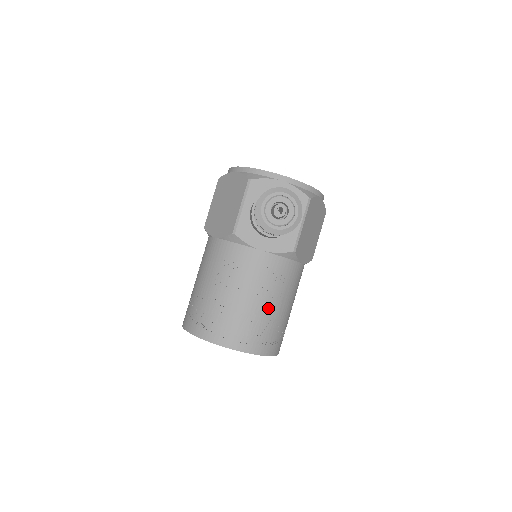
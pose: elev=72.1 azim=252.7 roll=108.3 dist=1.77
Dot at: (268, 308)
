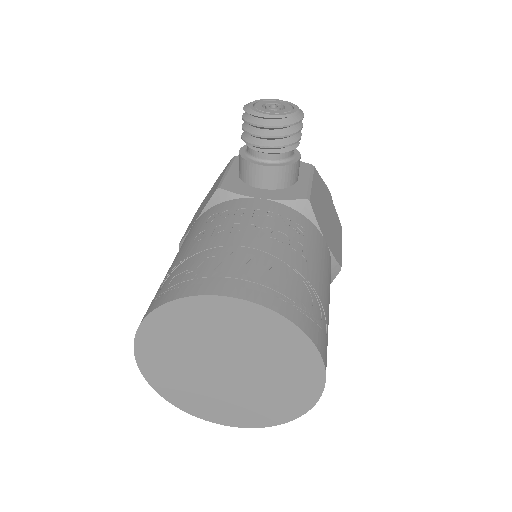
Dot at: (285, 255)
